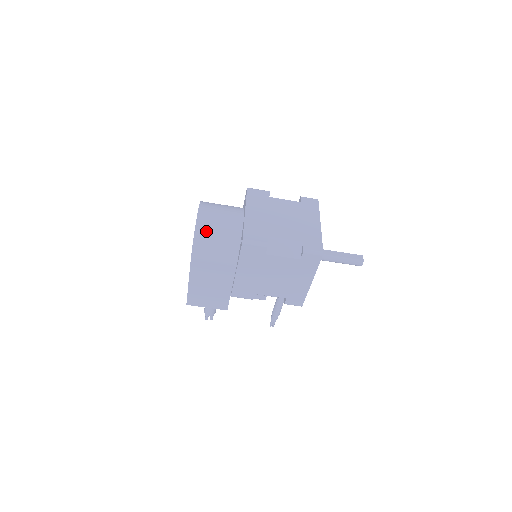
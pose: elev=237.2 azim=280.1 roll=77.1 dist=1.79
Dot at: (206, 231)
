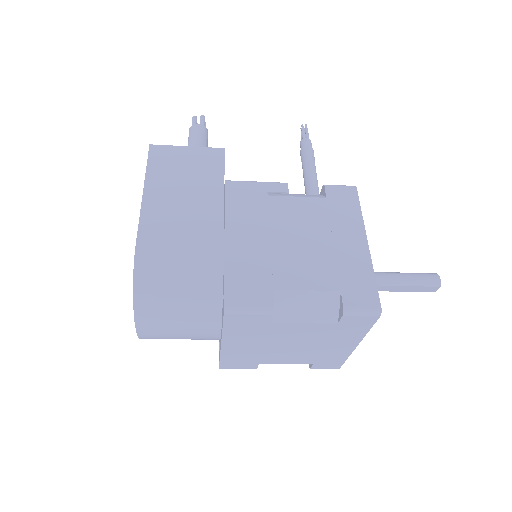
Dot at: occluded
